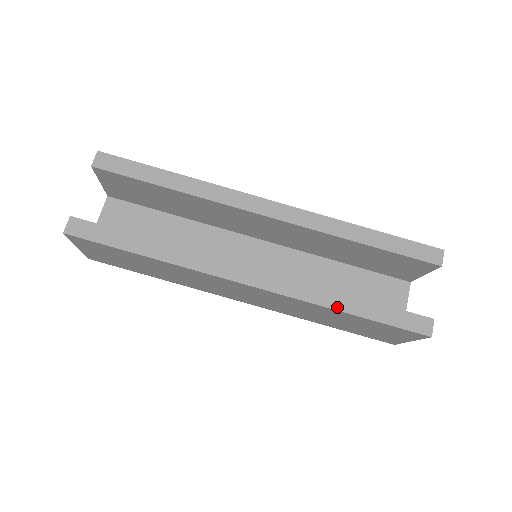
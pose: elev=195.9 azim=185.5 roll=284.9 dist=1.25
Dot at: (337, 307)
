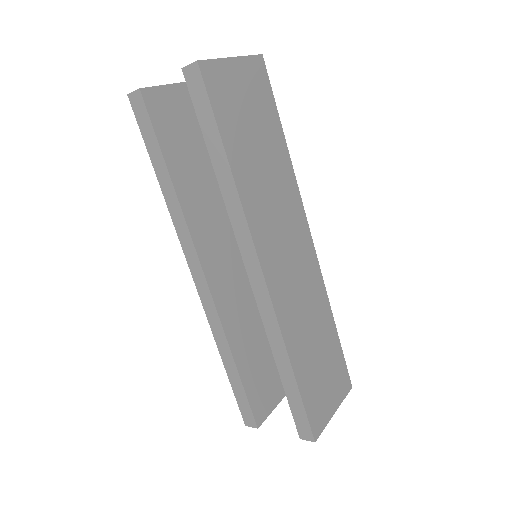
Dot at: (221, 352)
